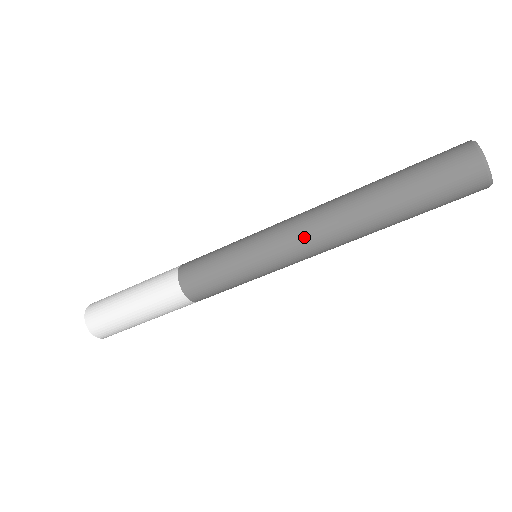
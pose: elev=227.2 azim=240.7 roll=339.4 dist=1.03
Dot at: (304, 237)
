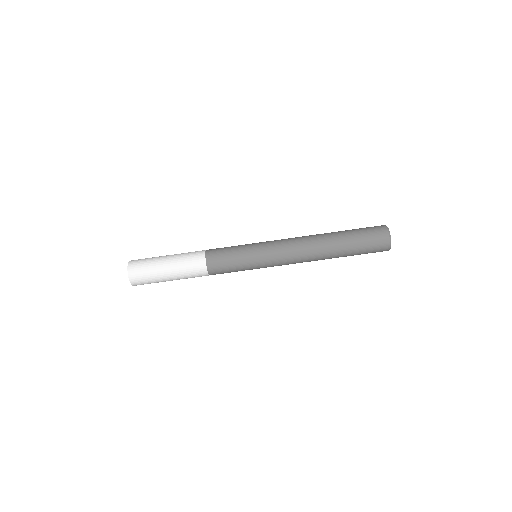
Dot at: (290, 246)
